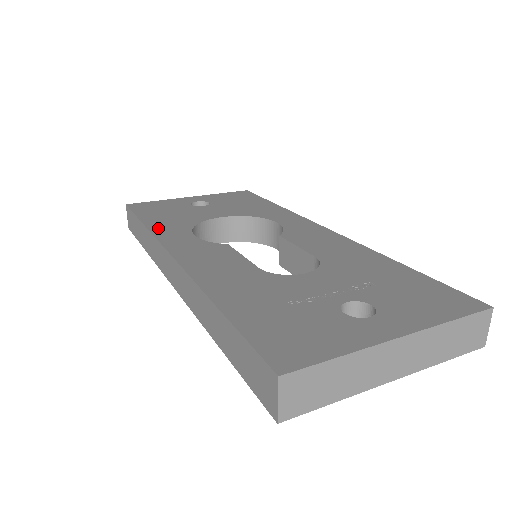
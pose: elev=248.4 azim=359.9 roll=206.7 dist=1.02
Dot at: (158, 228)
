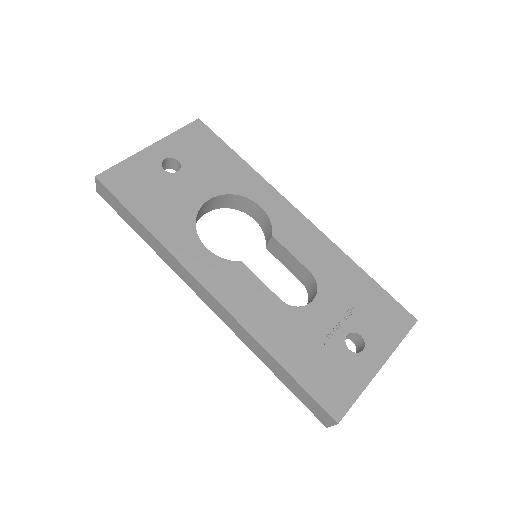
Dot at: (166, 237)
